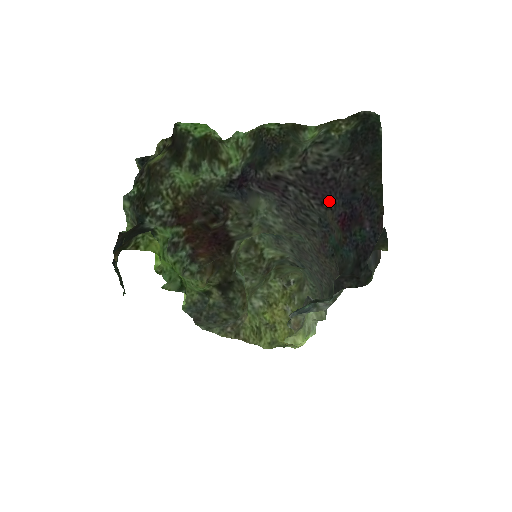
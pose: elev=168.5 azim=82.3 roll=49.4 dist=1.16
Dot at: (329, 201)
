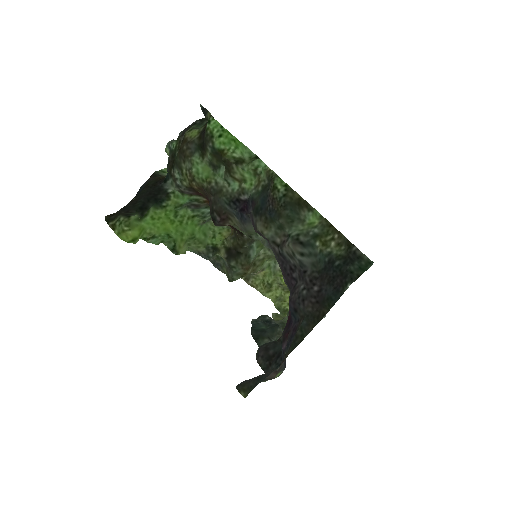
Dot at: occluded
